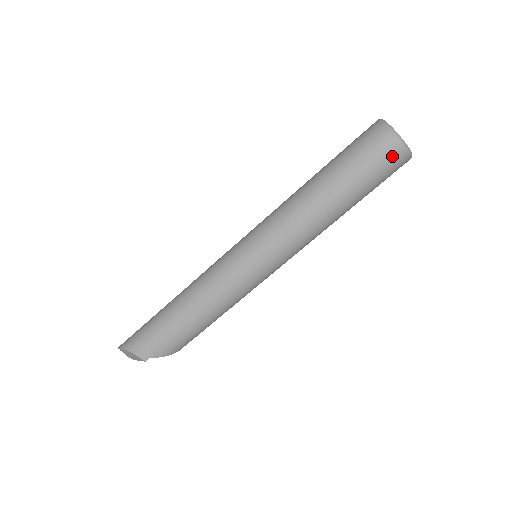
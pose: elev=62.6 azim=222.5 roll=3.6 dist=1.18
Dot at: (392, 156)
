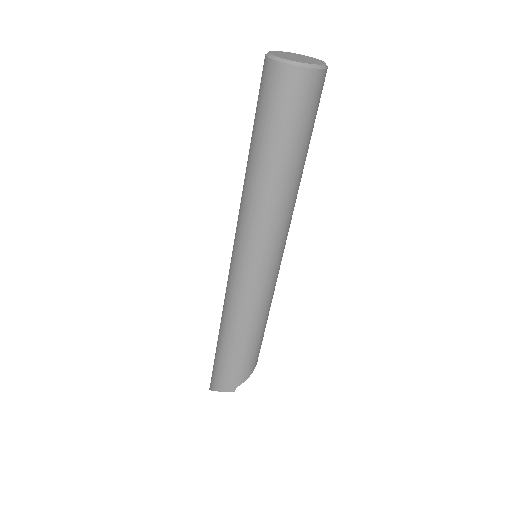
Dot at: (302, 87)
